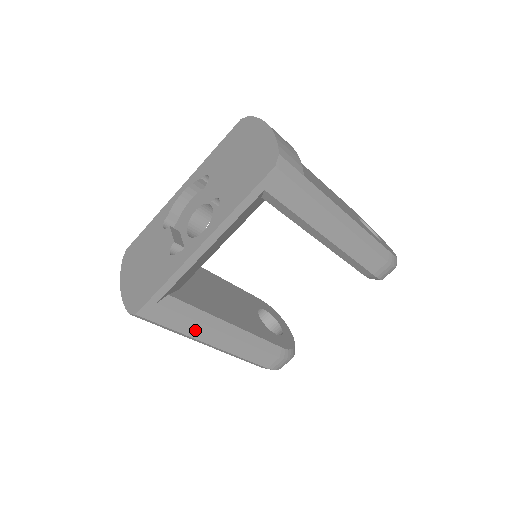
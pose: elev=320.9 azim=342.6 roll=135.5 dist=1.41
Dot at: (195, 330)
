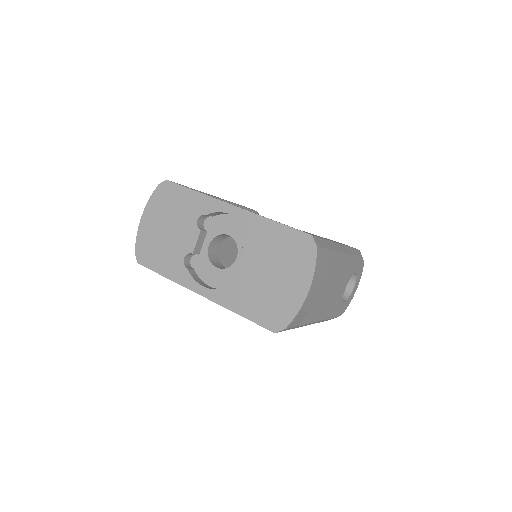
Dot at: occluded
